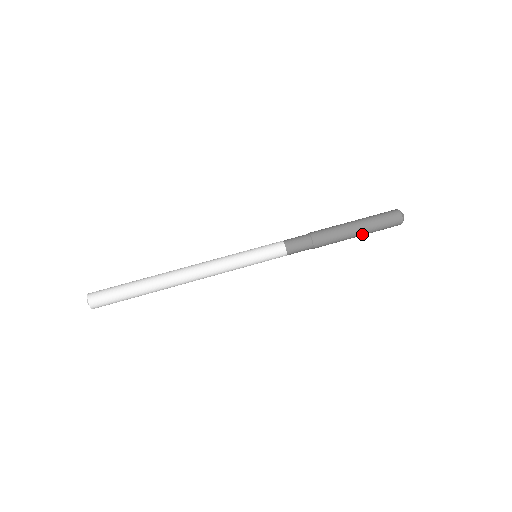
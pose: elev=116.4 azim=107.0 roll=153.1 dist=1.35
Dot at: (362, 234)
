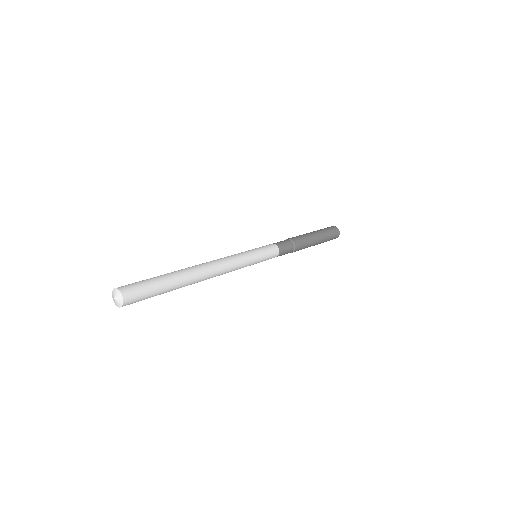
Dot at: (318, 233)
